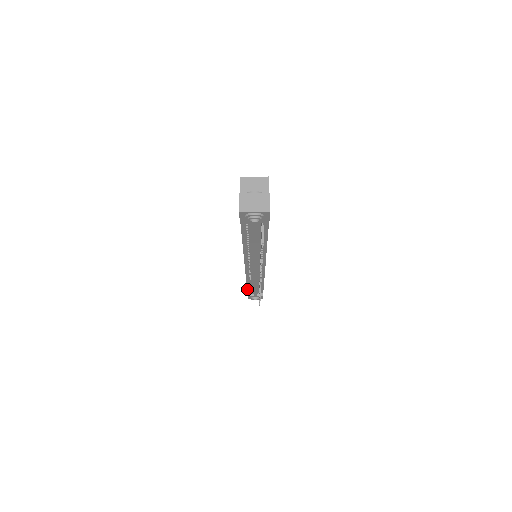
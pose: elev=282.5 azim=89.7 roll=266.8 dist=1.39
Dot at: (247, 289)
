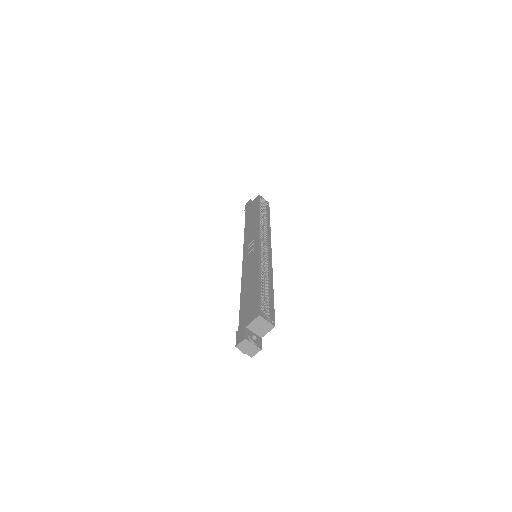
Dot at: (245, 218)
